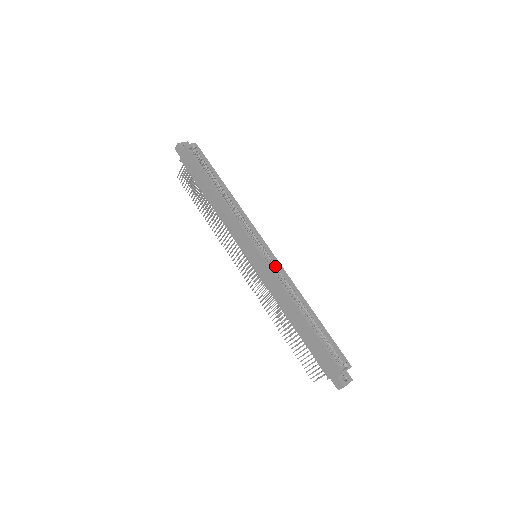
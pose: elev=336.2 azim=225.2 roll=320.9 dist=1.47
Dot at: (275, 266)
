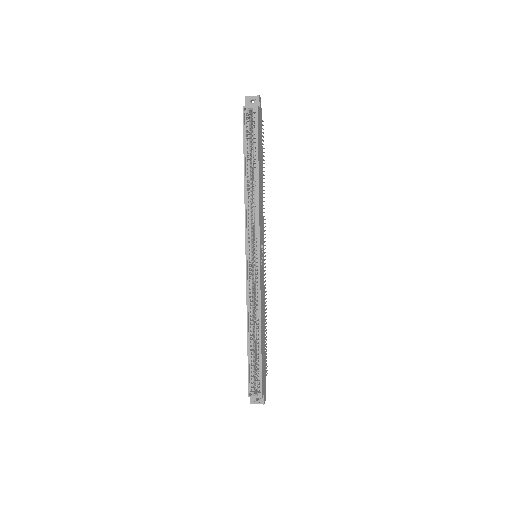
Dot at: (256, 280)
